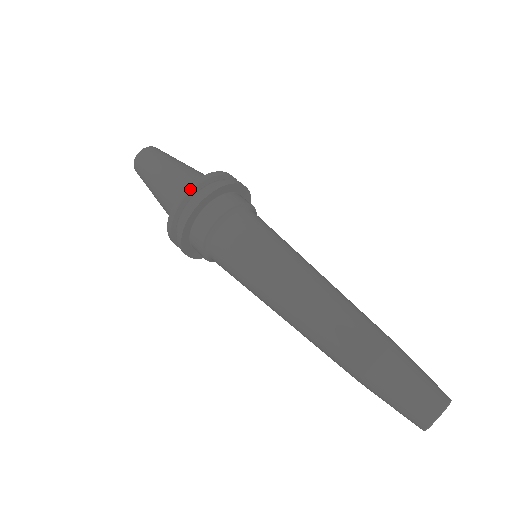
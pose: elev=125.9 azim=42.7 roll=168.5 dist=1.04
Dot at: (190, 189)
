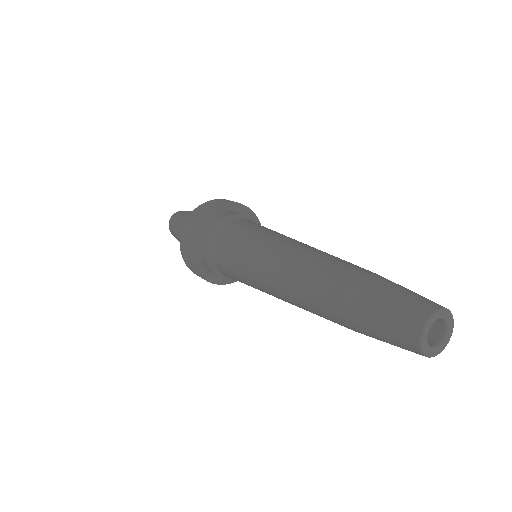
Dot at: (205, 203)
